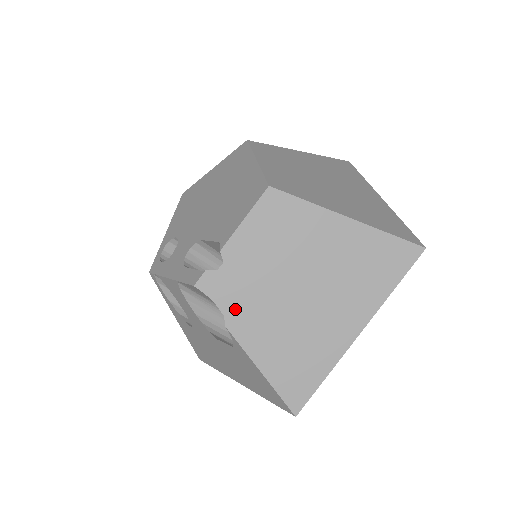
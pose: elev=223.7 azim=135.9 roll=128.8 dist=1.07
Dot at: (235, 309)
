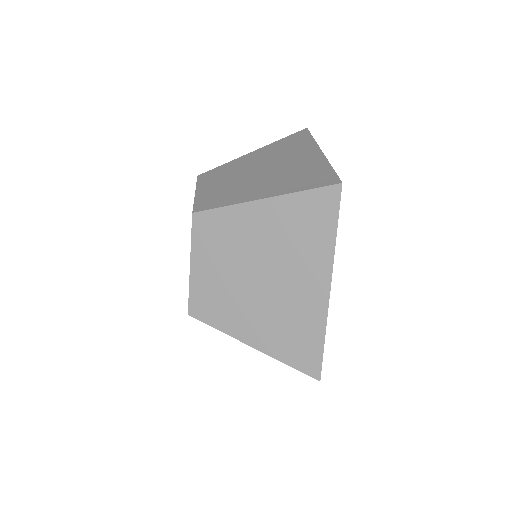
Dot at: occluded
